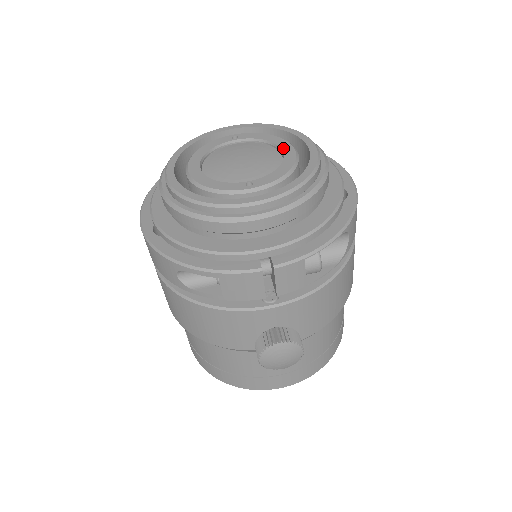
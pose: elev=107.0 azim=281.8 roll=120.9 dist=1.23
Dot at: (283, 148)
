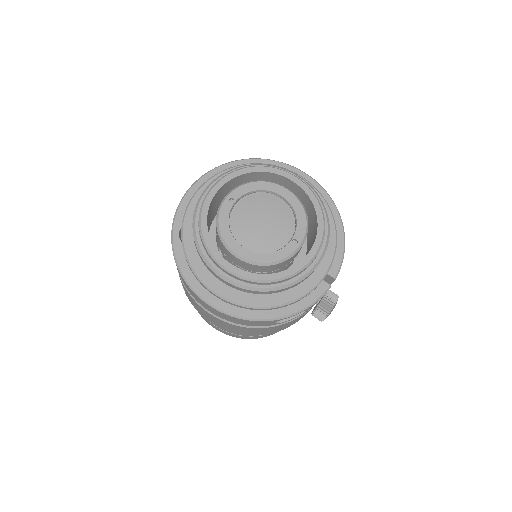
Dot at: (278, 192)
